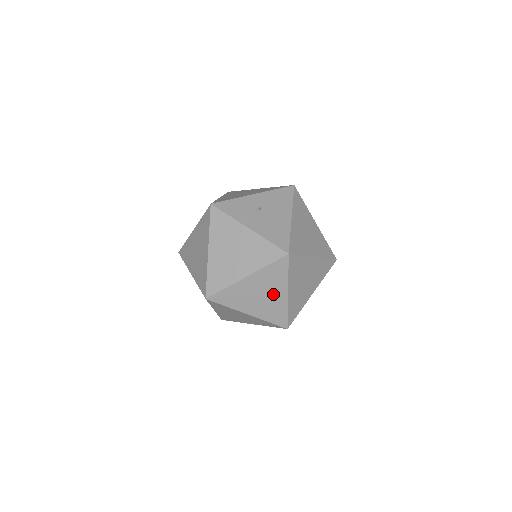
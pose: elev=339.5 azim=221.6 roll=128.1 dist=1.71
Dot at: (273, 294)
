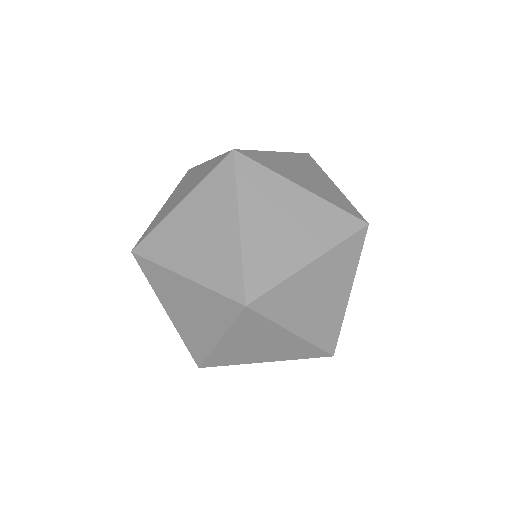
Dot at: (217, 229)
